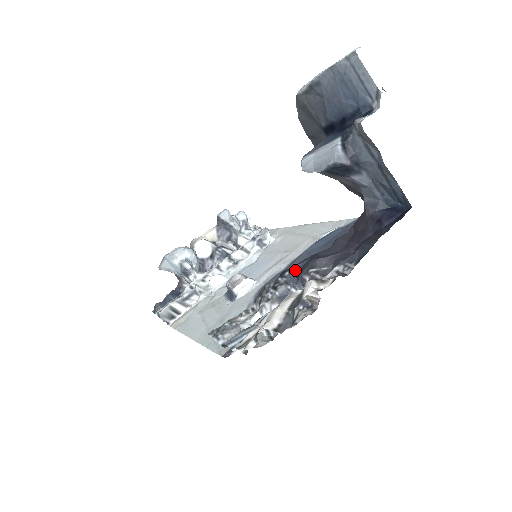
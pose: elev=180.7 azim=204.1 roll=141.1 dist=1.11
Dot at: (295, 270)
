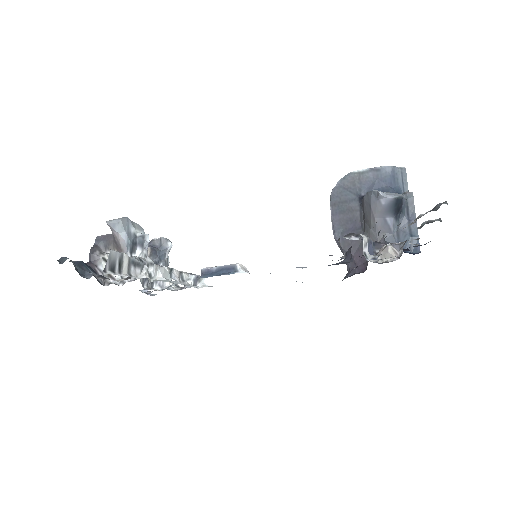
Dot at: occluded
